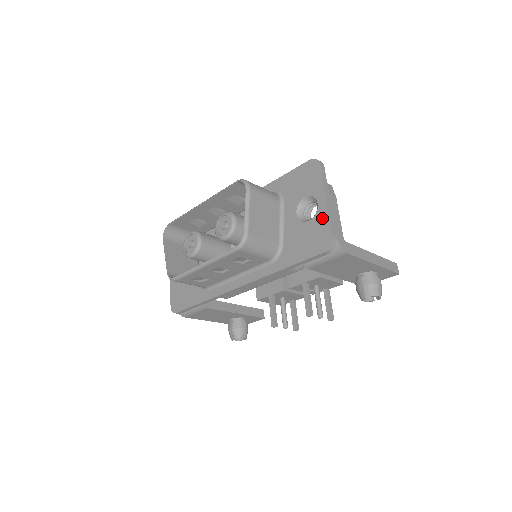
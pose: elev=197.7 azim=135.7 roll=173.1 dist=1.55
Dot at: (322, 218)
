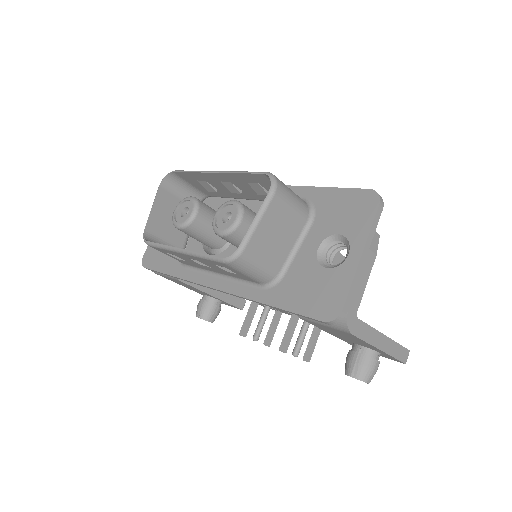
Dot at: (343, 276)
